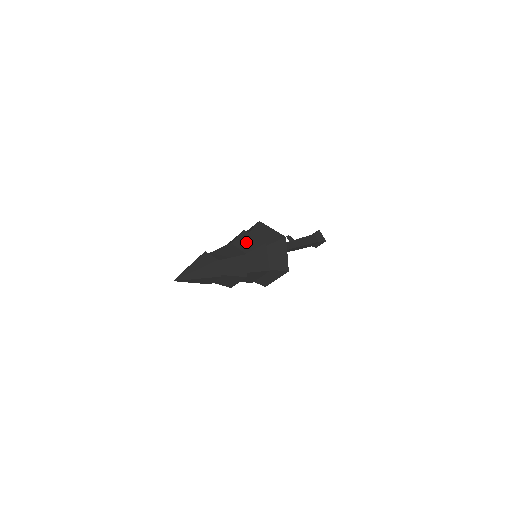
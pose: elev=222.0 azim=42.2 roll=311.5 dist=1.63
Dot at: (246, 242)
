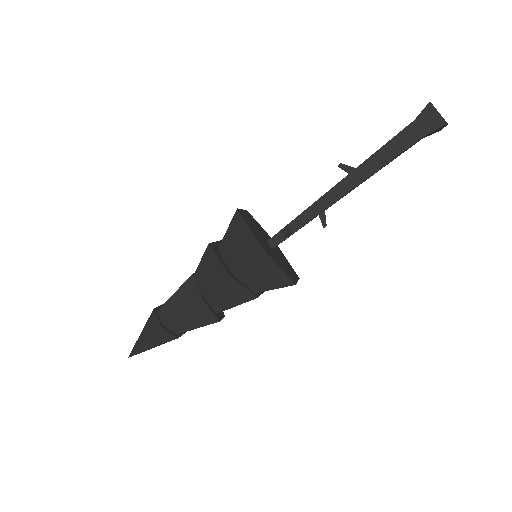
Dot at: (207, 271)
